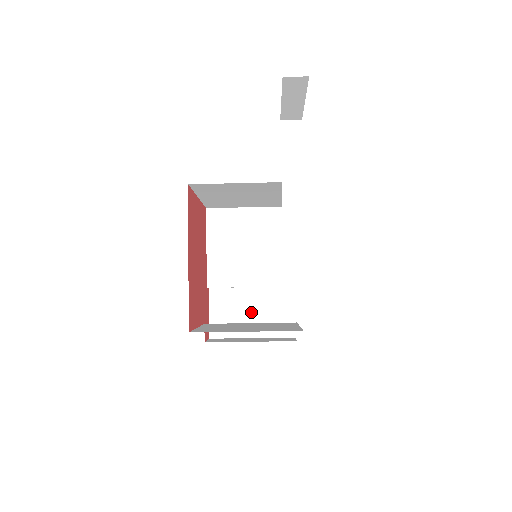
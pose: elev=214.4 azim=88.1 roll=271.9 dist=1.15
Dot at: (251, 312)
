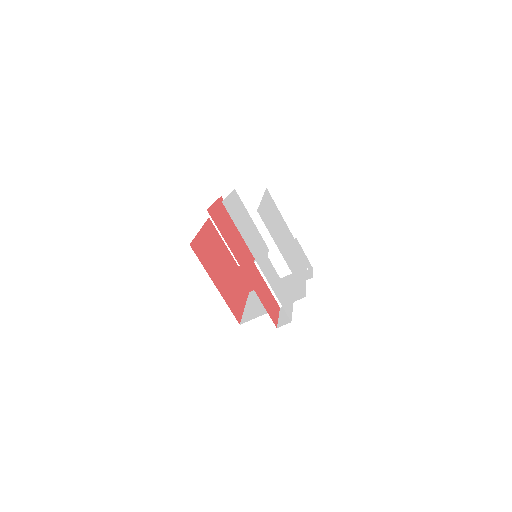
Dot at: (276, 265)
